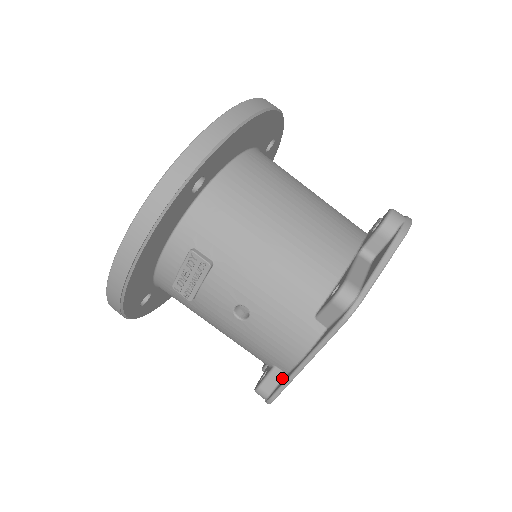
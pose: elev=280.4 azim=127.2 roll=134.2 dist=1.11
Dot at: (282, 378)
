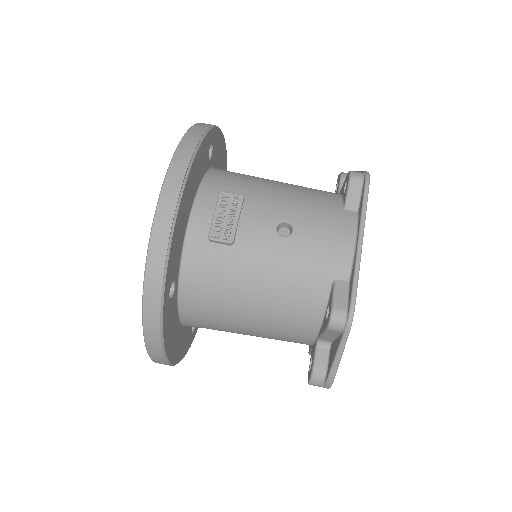
Dot at: (348, 287)
